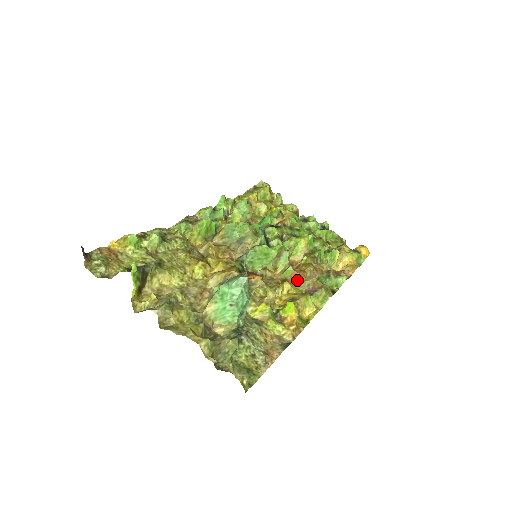
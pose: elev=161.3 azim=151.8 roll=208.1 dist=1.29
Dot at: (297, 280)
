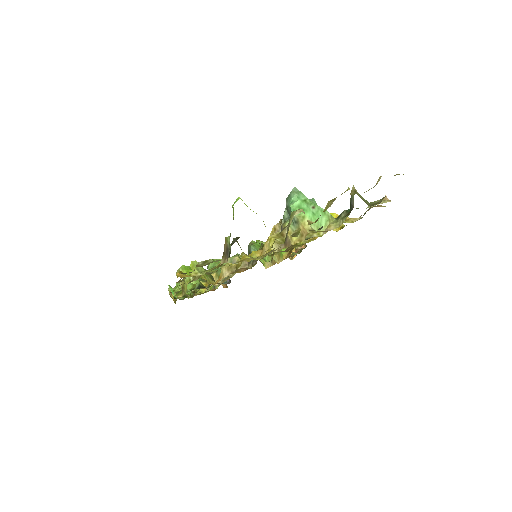
Dot at: occluded
